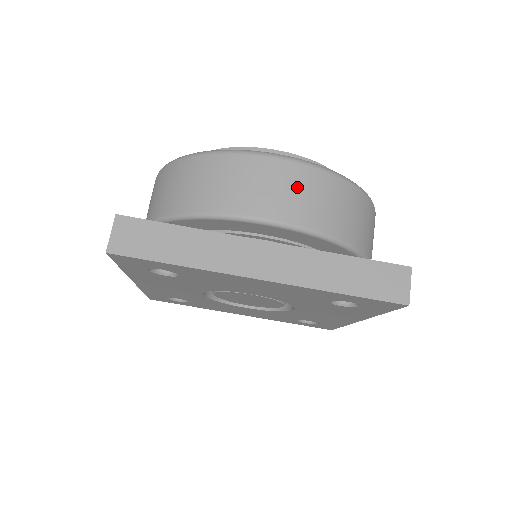
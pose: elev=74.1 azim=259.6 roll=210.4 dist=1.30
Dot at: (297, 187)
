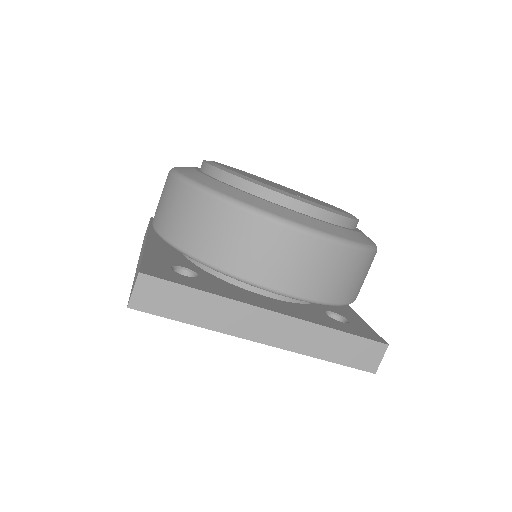
Dot at: (314, 263)
